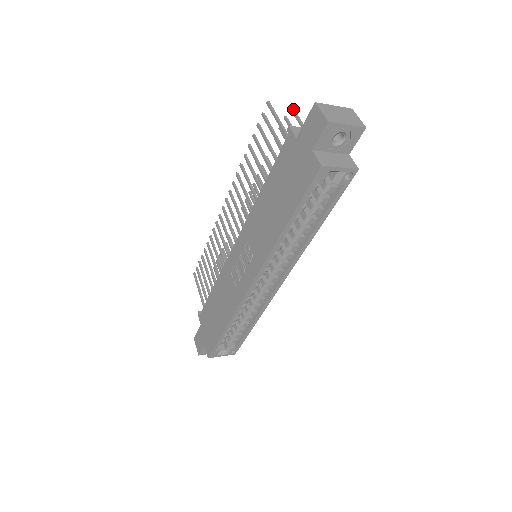
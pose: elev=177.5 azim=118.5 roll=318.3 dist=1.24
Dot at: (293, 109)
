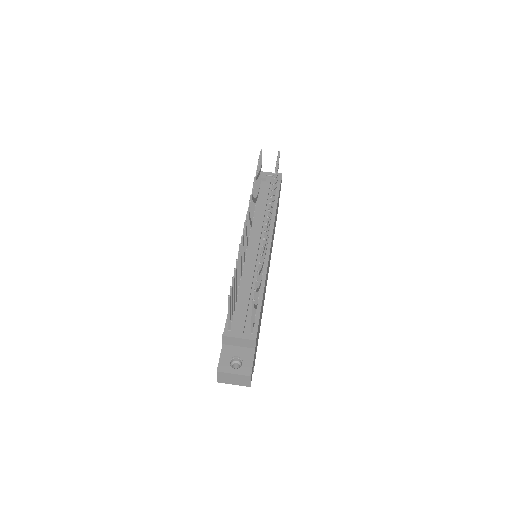
Dot at: (253, 305)
